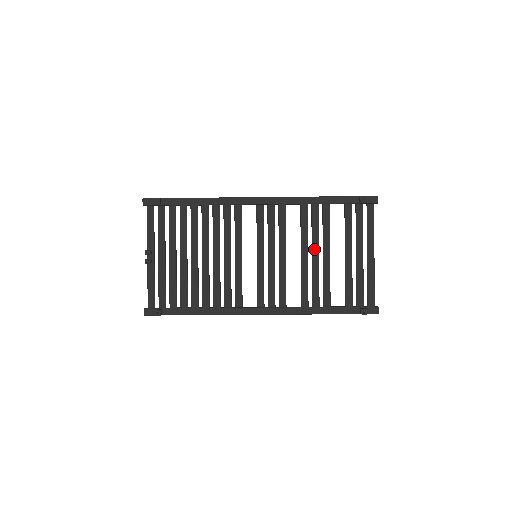
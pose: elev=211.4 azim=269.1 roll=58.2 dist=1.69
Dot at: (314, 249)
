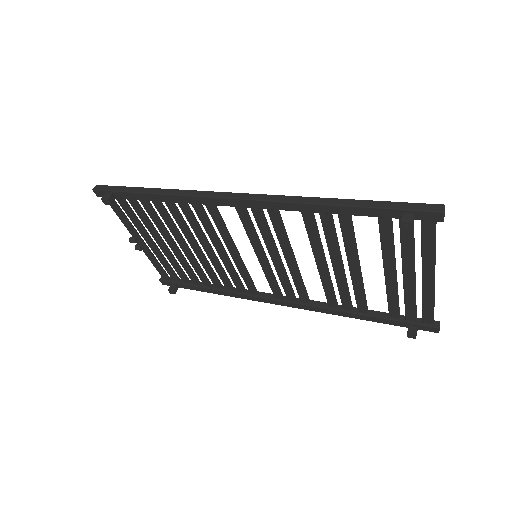
Dot at: (334, 261)
